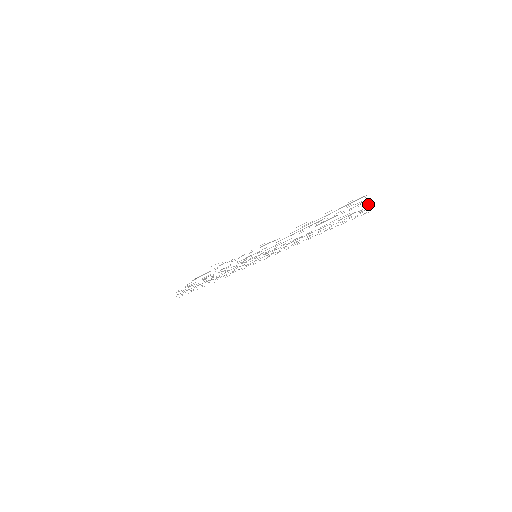
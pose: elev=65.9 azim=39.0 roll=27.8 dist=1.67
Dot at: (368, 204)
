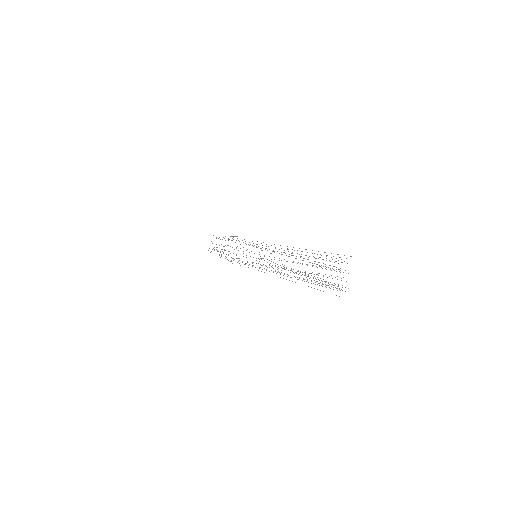
Dot at: occluded
